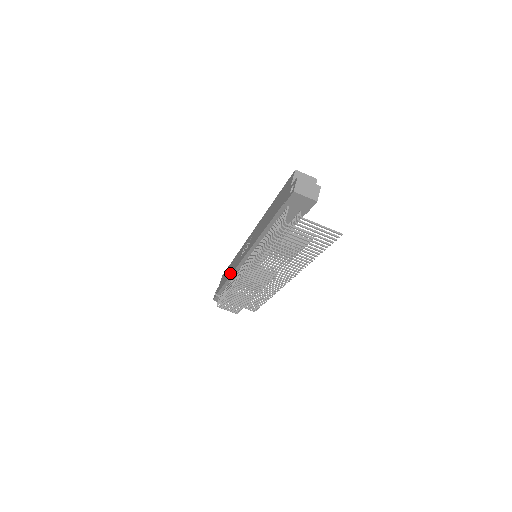
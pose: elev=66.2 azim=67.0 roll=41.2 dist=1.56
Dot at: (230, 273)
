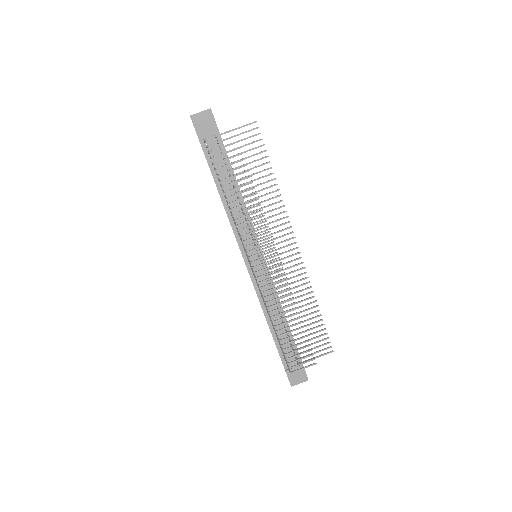
Dot at: occluded
